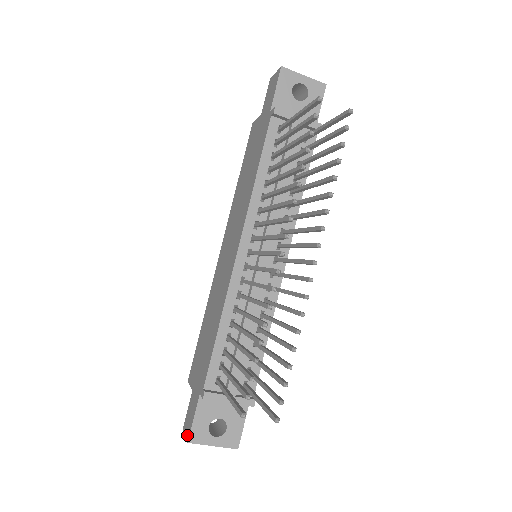
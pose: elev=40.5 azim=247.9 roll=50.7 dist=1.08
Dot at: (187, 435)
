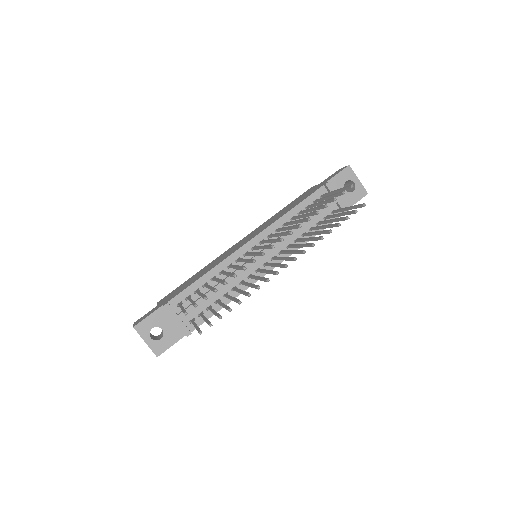
Dot at: (136, 324)
